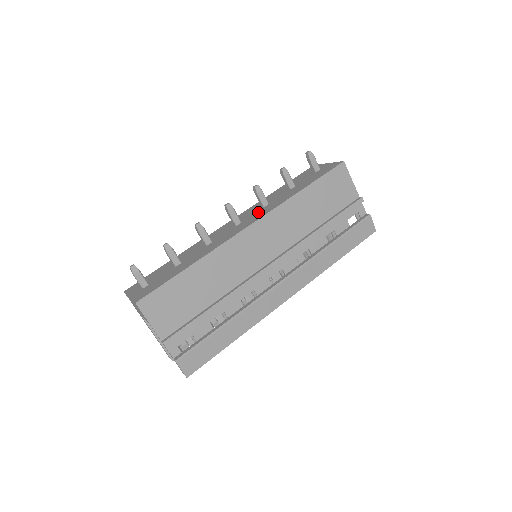
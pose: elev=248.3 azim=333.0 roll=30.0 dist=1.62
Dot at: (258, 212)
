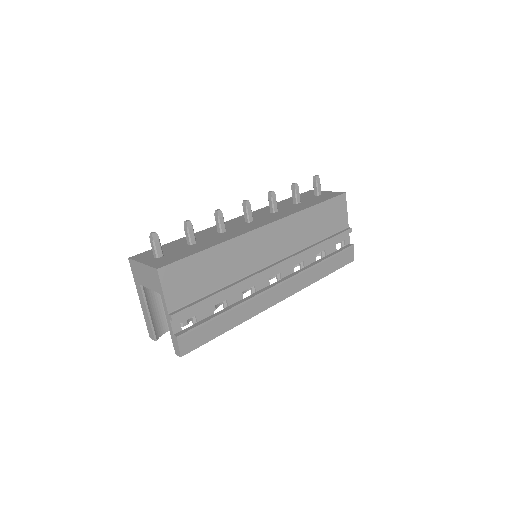
Dot at: (270, 216)
